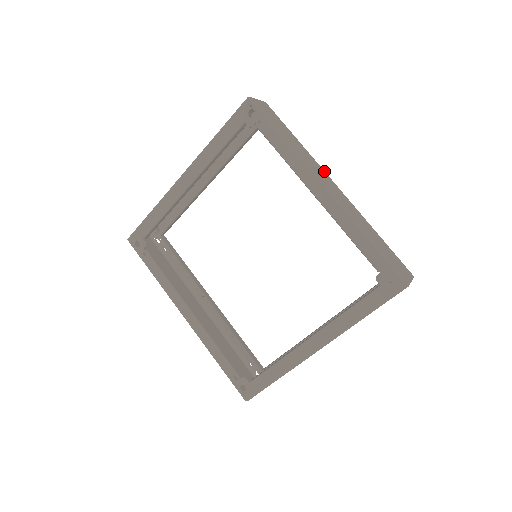
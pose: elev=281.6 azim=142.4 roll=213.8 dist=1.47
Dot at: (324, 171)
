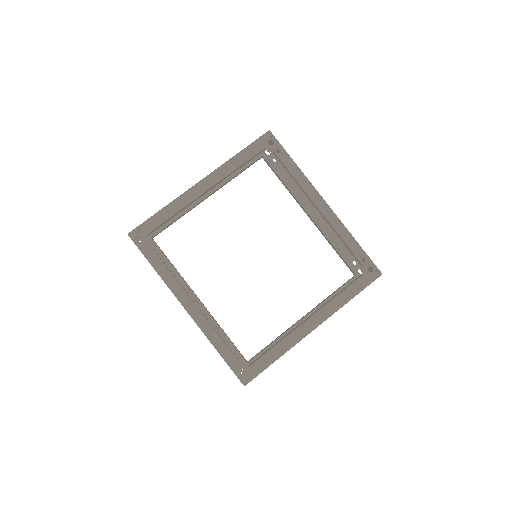
Dot at: occluded
